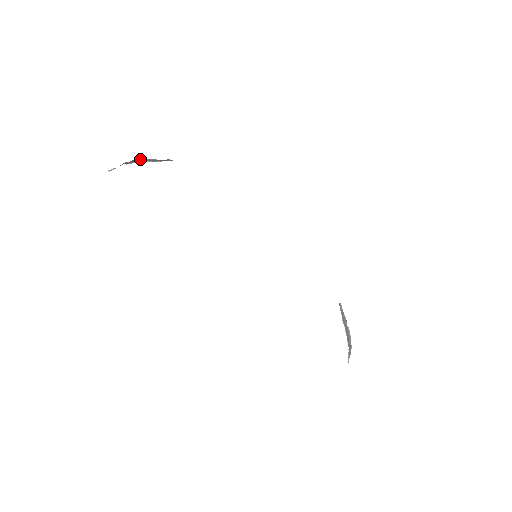
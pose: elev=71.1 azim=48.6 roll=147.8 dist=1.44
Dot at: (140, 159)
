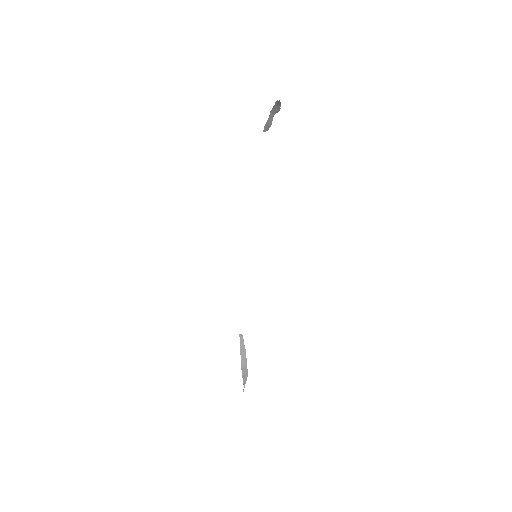
Dot at: (277, 111)
